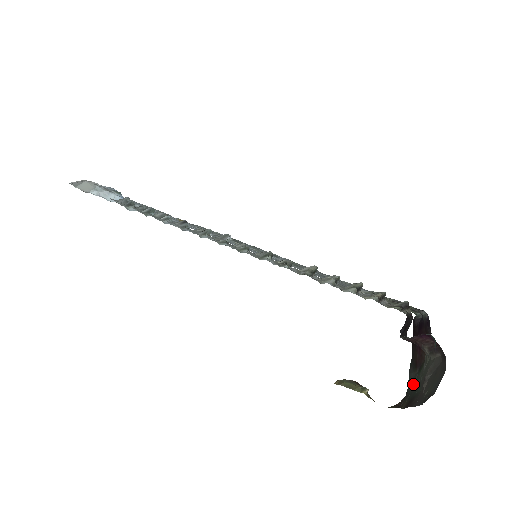
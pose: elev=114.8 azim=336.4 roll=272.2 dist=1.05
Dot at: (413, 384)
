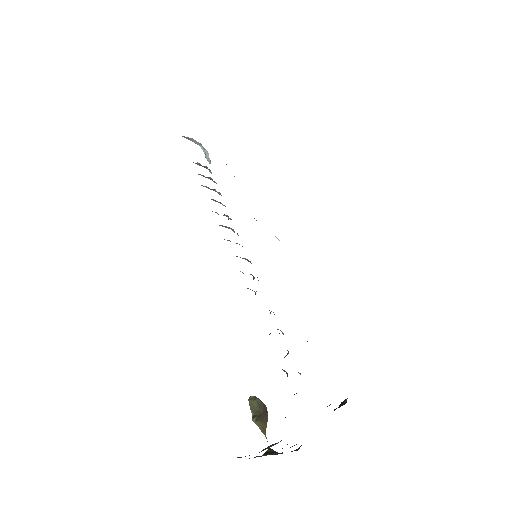
Dot at: occluded
